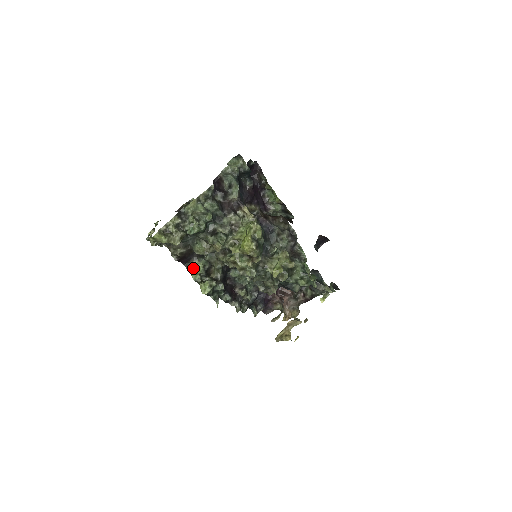
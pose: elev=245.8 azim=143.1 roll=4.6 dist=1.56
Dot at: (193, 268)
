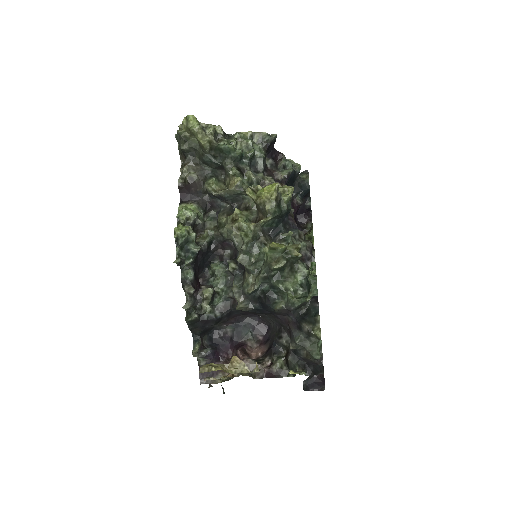
Dot at: (187, 207)
